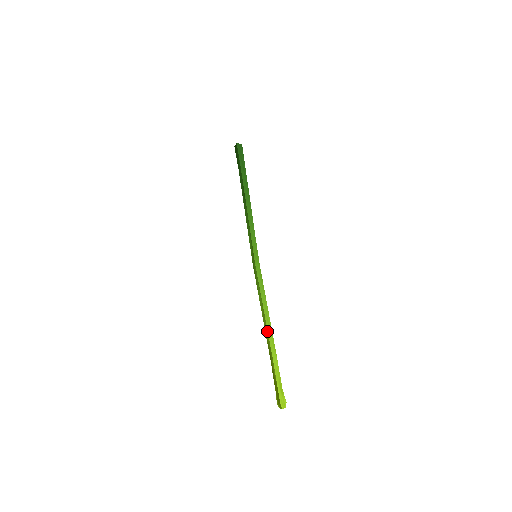
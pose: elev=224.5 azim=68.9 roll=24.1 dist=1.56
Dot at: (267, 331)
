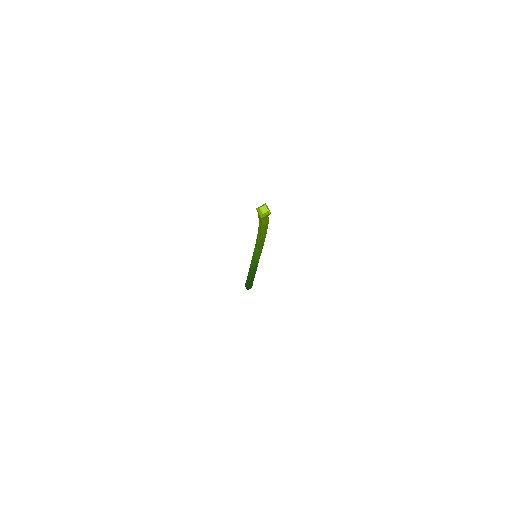
Dot at: occluded
